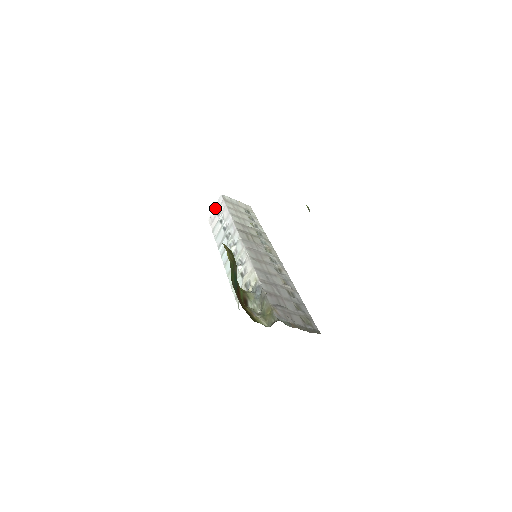
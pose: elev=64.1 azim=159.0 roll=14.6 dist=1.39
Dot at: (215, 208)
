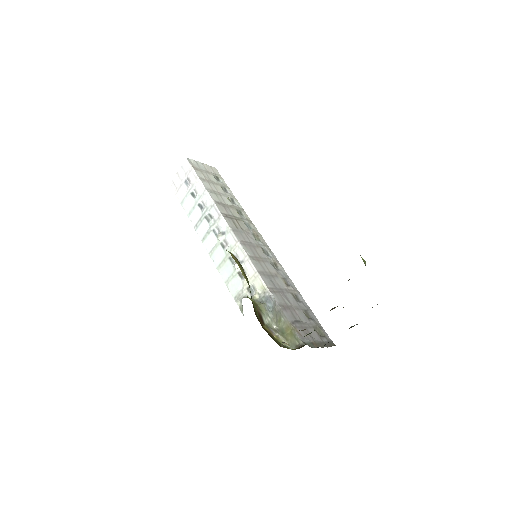
Dot at: (179, 173)
